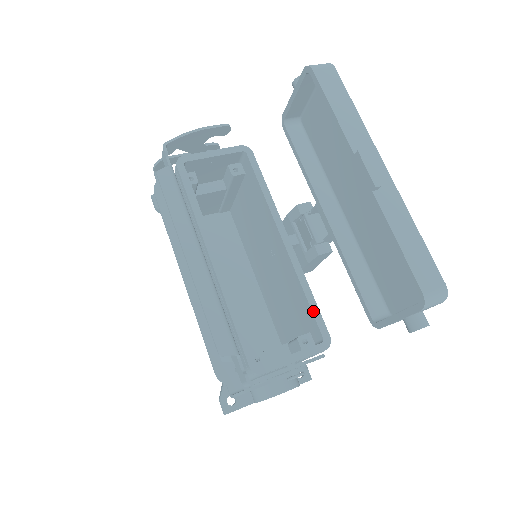
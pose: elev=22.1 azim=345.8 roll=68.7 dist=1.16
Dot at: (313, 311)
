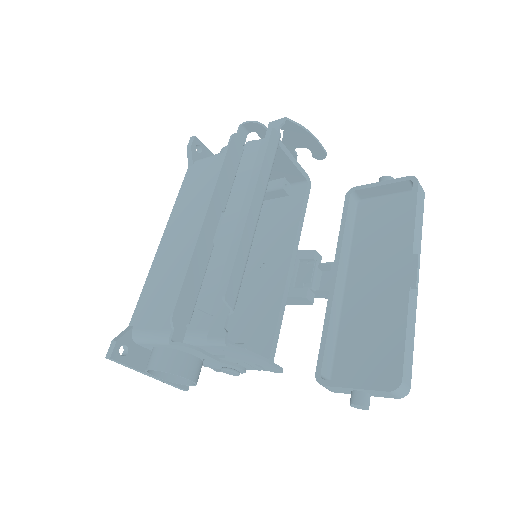
Dot at: (276, 333)
